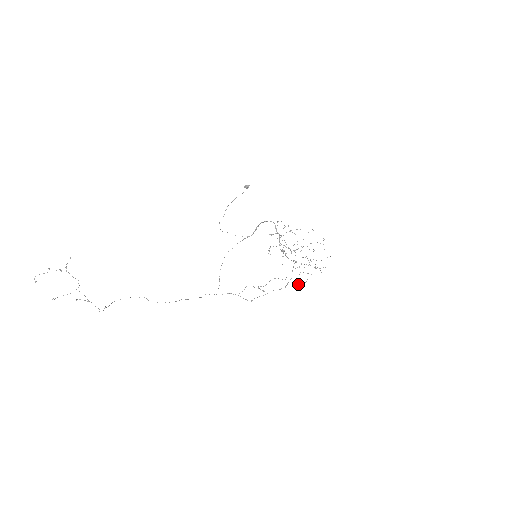
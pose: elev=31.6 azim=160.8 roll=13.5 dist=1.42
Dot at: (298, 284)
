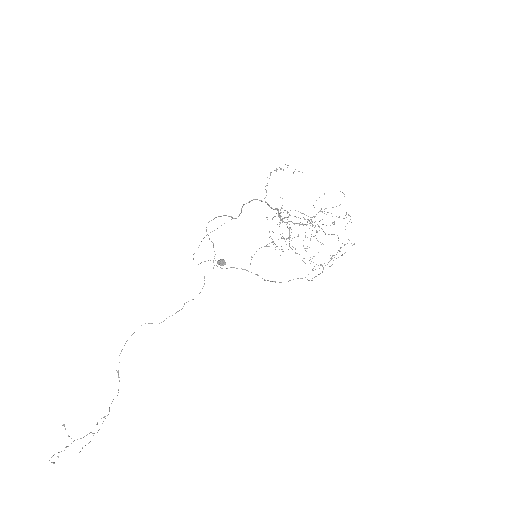
Dot at: occluded
